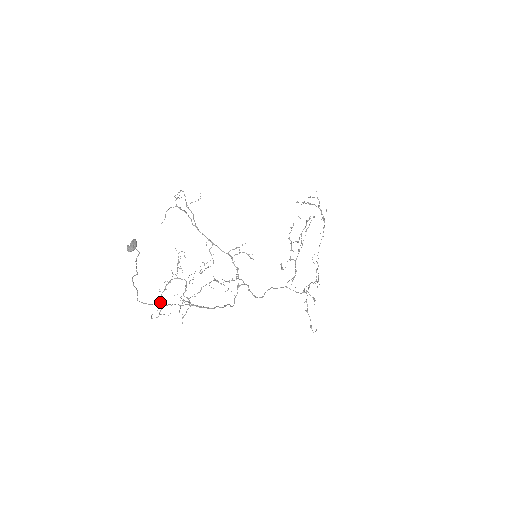
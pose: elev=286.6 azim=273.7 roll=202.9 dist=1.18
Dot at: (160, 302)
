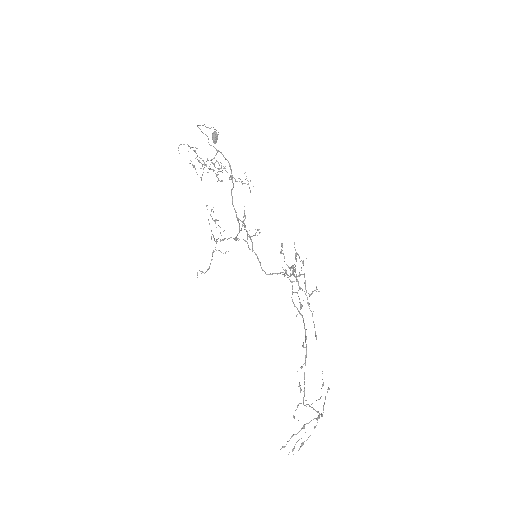
Dot at: (194, 151)
